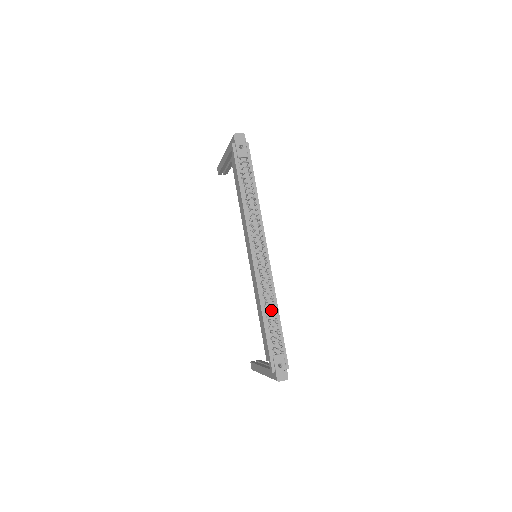
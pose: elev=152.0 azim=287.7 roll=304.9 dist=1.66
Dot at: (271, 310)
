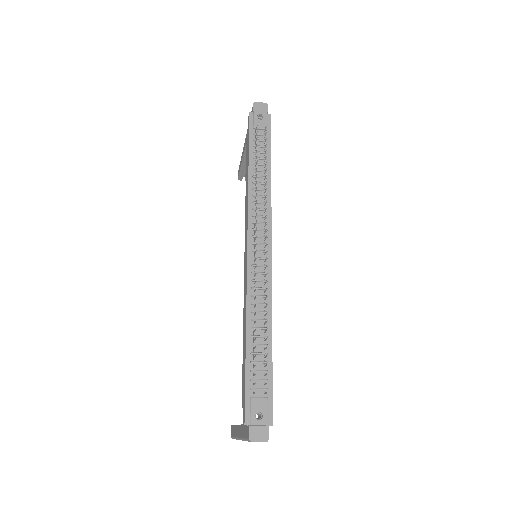
Dot at: (261, 328)
